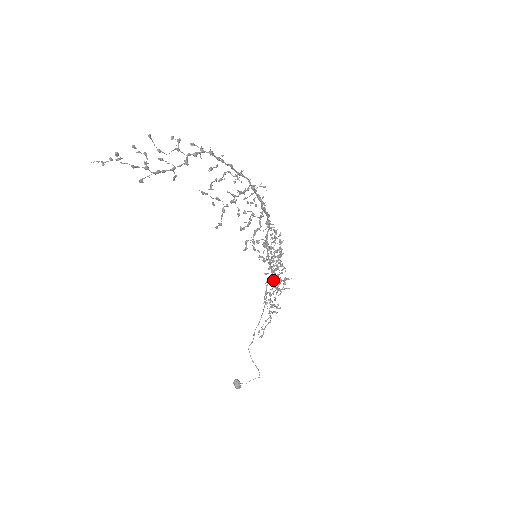
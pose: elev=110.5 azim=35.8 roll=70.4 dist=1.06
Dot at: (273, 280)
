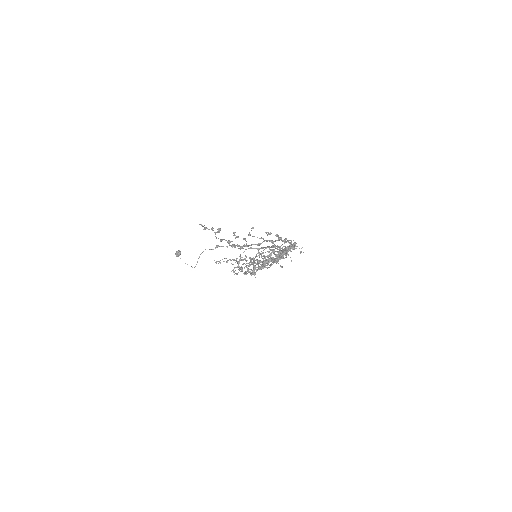
Dot at: (251, 269)
